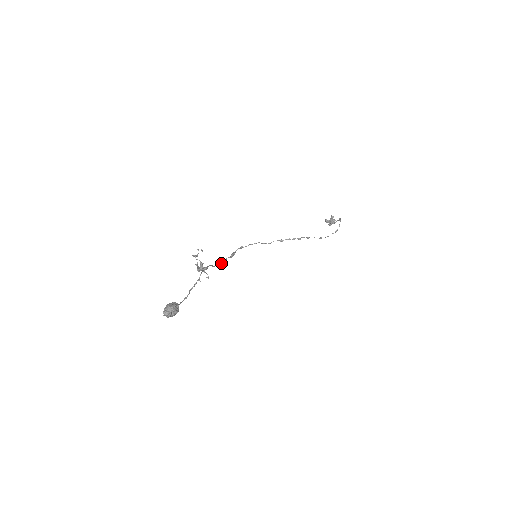
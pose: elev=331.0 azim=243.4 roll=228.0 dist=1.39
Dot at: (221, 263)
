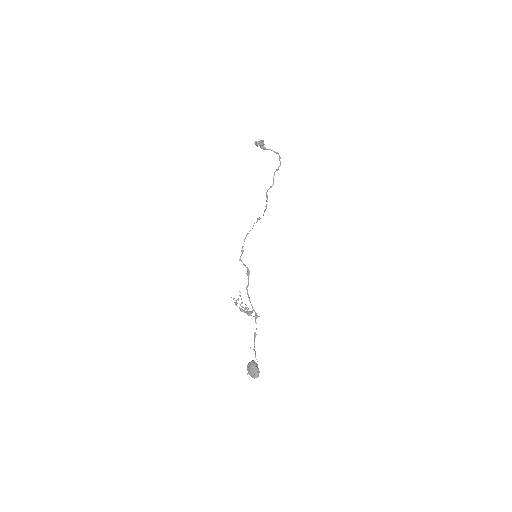
Dot at: (246, 288)
